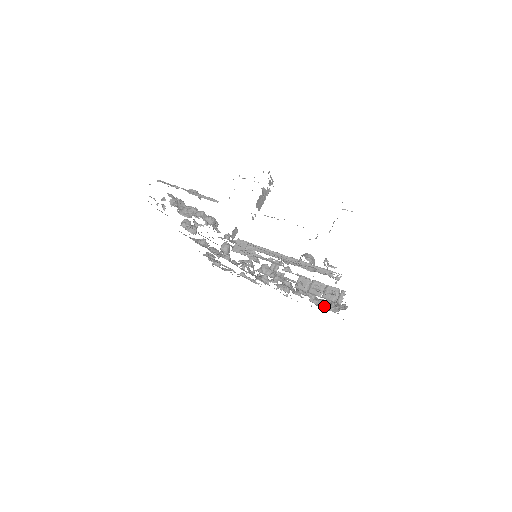
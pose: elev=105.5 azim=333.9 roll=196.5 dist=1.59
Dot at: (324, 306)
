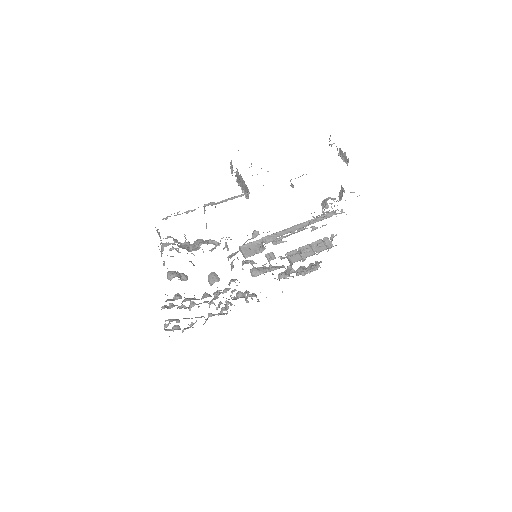
Dot at: (305, 273)
